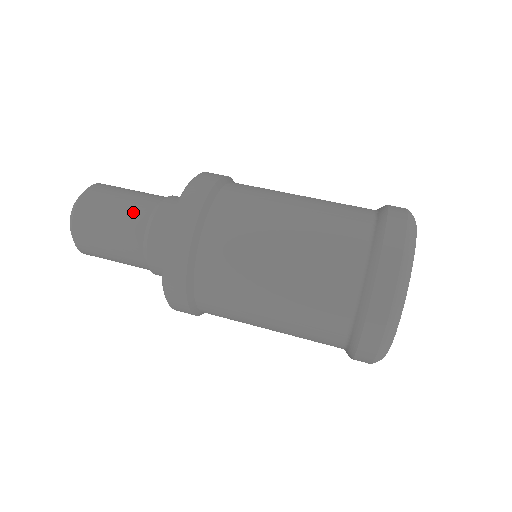
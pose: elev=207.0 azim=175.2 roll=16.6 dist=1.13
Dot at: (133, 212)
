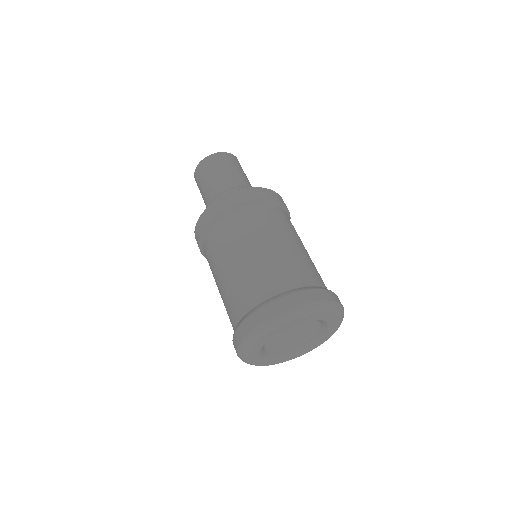
Dot at: (231, 178)
